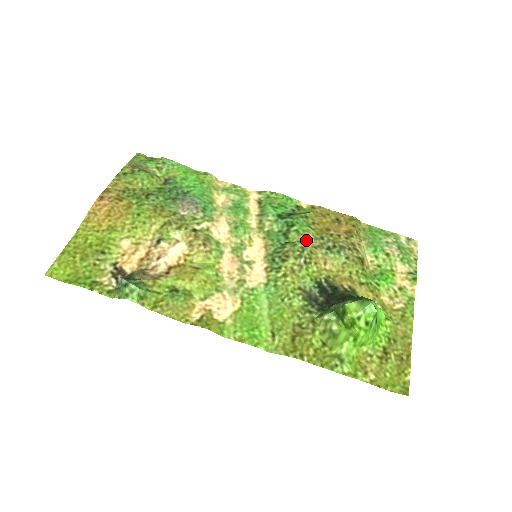
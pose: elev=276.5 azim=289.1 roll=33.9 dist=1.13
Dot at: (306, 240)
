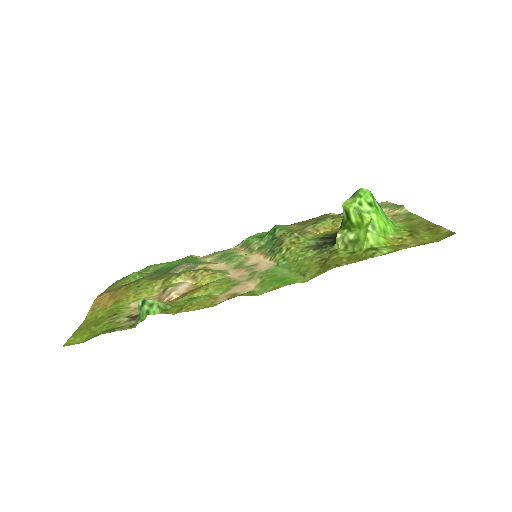
Dot at: (292, 229)
